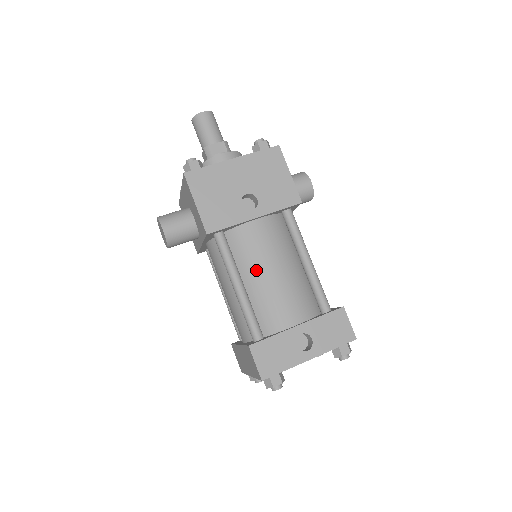
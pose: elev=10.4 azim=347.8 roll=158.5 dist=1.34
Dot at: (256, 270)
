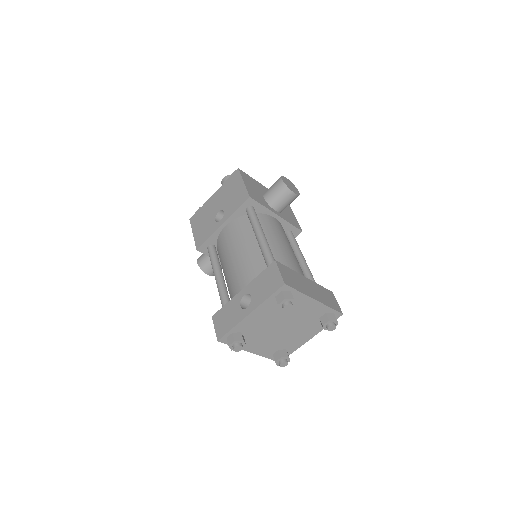
Dot at: (226, 261)
